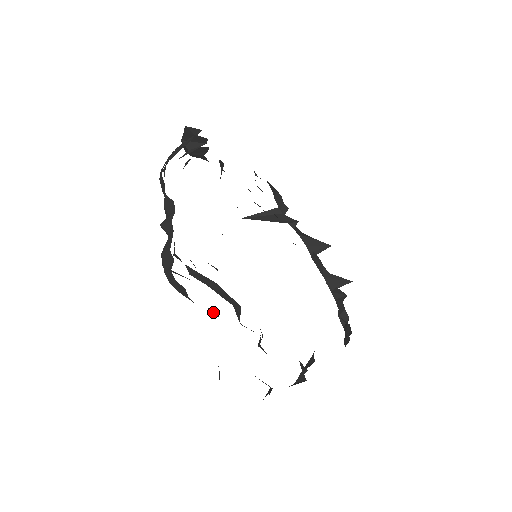
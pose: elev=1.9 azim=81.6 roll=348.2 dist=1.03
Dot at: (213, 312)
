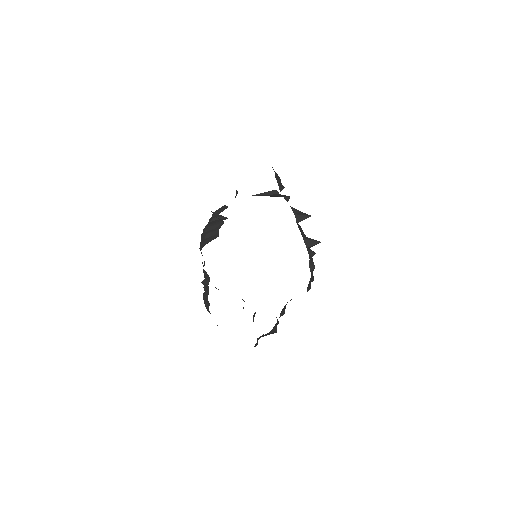
Dot at: occluded
